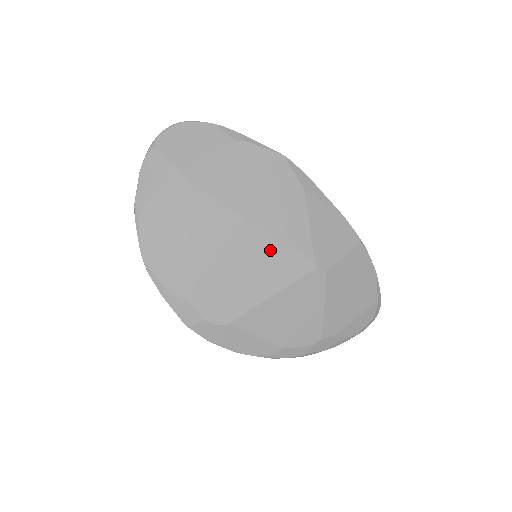
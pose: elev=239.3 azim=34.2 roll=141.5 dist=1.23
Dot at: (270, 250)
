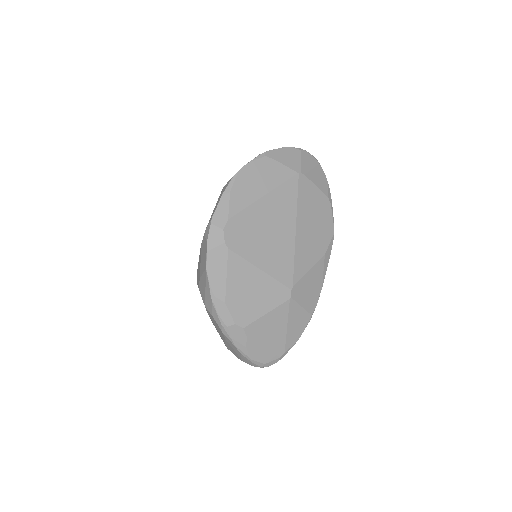
Dot at: (286, 251)
